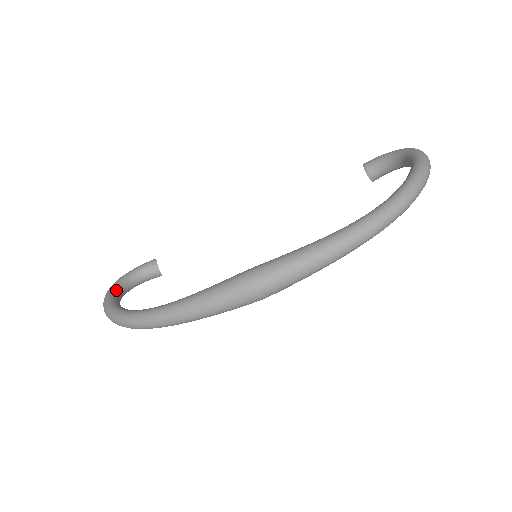
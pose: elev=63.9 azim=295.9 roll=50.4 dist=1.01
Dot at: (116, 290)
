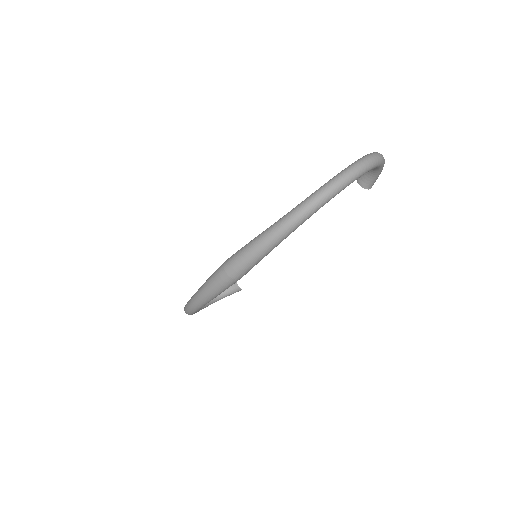
Dot at: occluded
